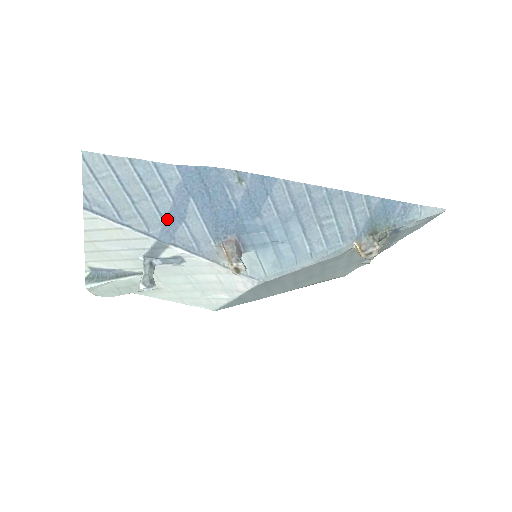
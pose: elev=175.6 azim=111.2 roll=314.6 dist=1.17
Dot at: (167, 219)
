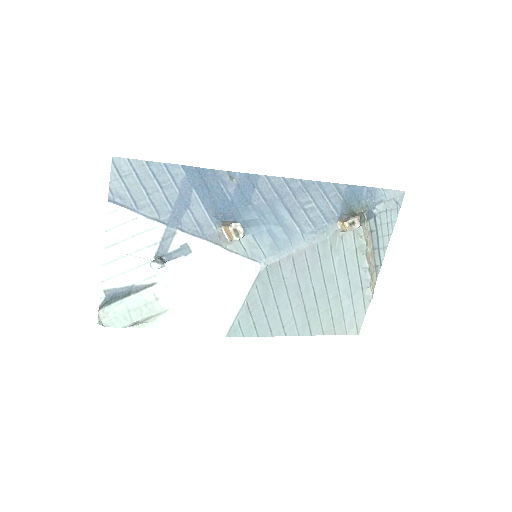
Dot at: (175, 207)
